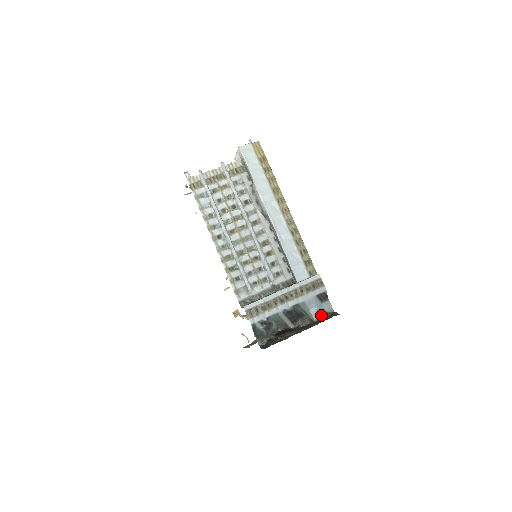
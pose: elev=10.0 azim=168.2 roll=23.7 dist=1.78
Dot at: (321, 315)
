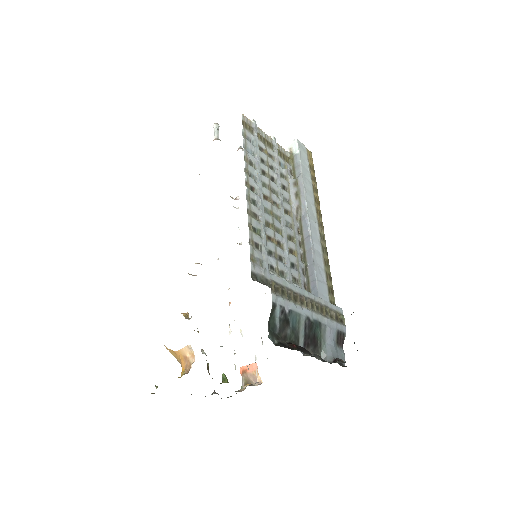
Dot at: (336, 359)
